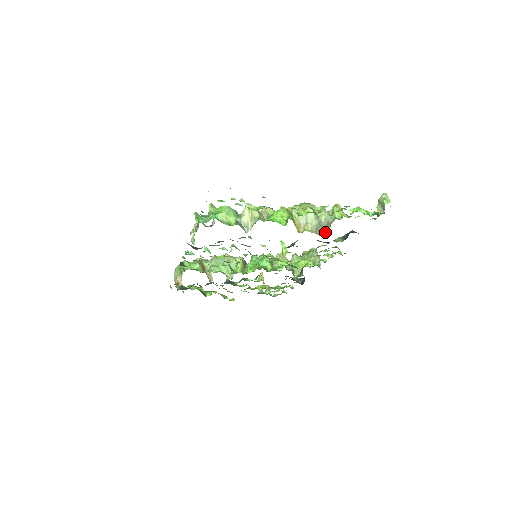
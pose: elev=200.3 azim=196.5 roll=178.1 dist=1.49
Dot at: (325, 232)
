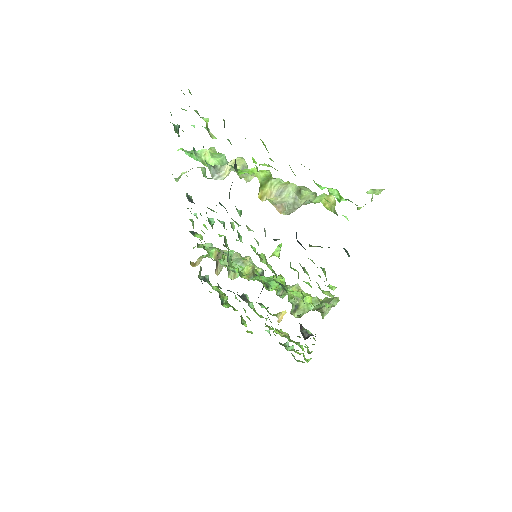
Dot at: (290, 213)
